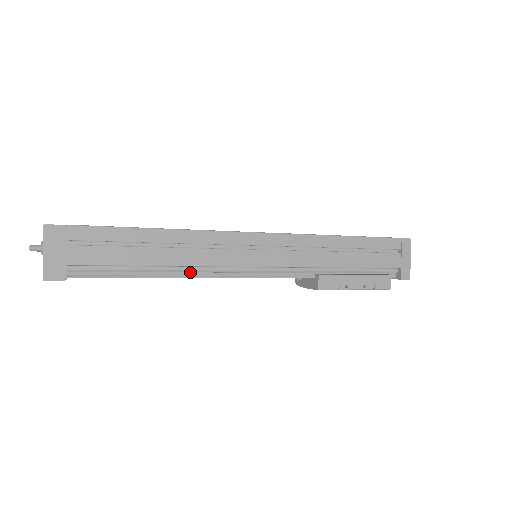
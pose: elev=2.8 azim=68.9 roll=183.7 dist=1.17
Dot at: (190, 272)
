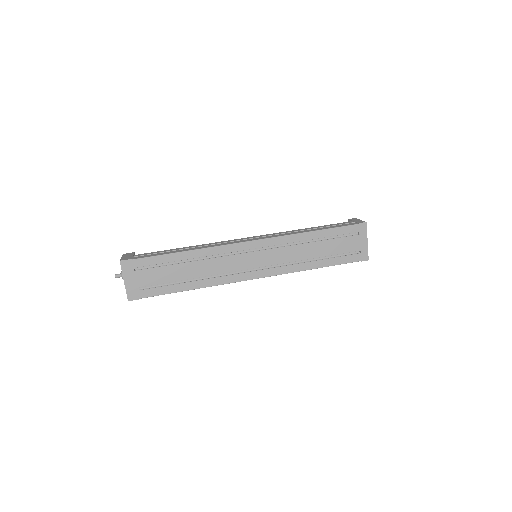
Dot at: occluded
